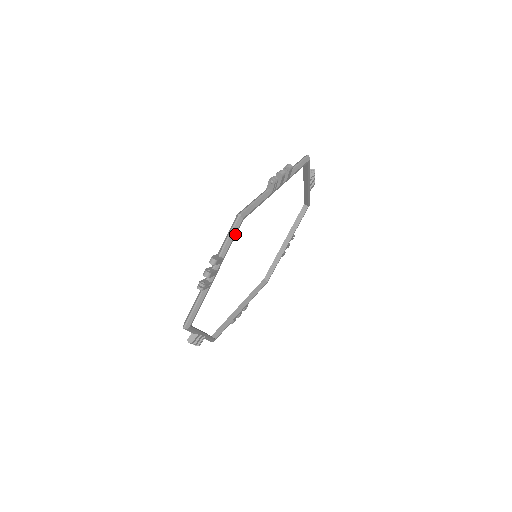
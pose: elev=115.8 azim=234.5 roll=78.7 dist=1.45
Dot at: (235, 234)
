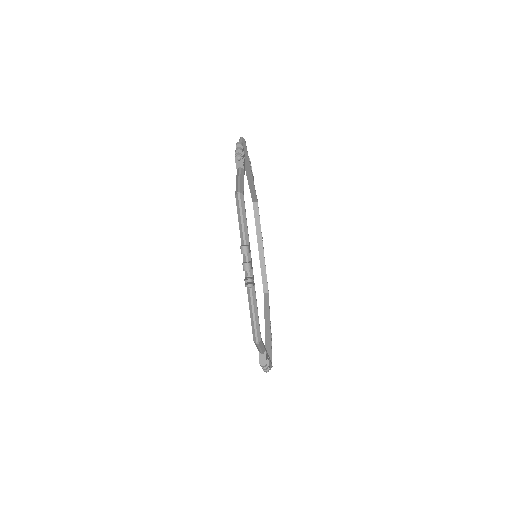
Dot at: (271, 355)
